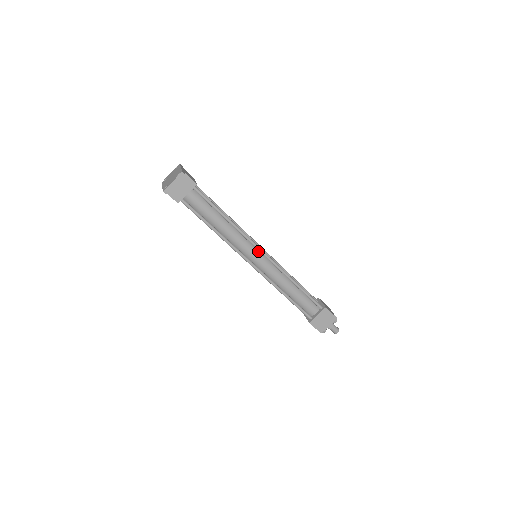
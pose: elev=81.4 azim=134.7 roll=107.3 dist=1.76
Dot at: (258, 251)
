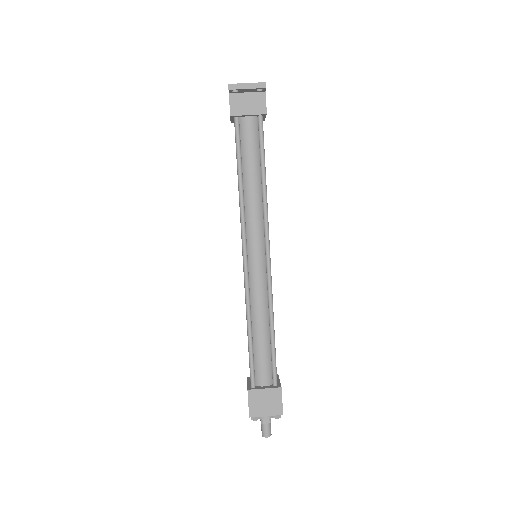
Dot at: (264, 249)
